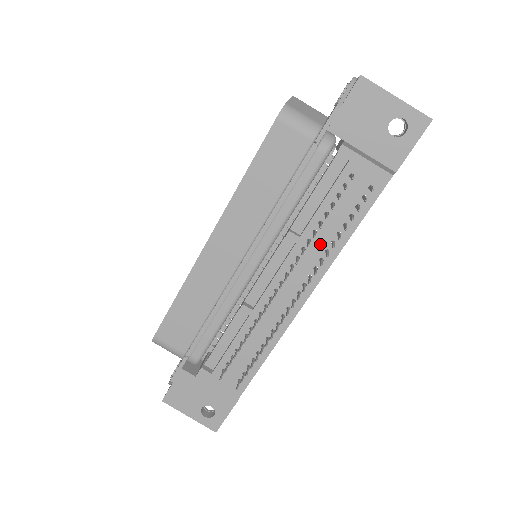
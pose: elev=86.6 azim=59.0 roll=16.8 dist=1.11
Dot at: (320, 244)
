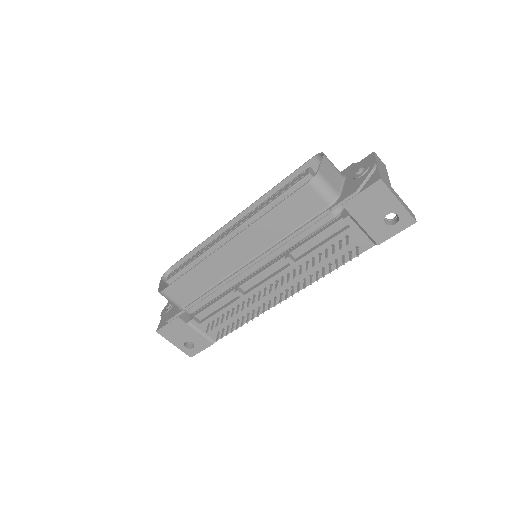
Dot at: (308, 270)
